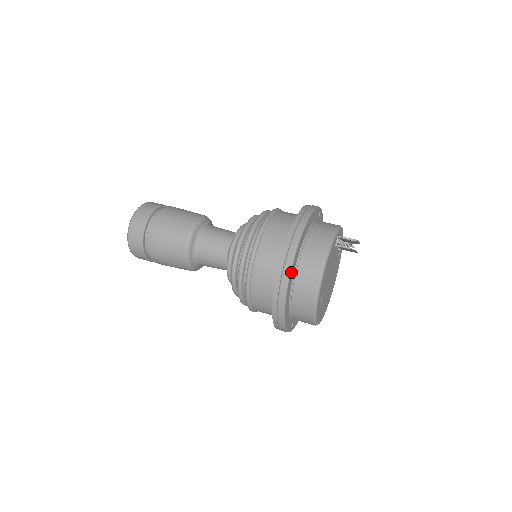
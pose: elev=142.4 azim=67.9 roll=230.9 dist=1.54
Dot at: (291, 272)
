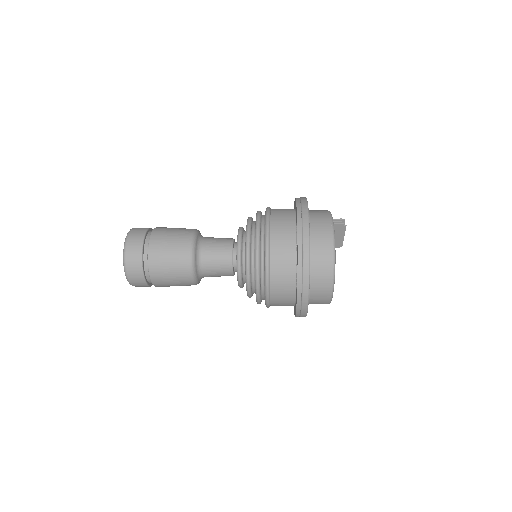
Dot at: (309, 223)
